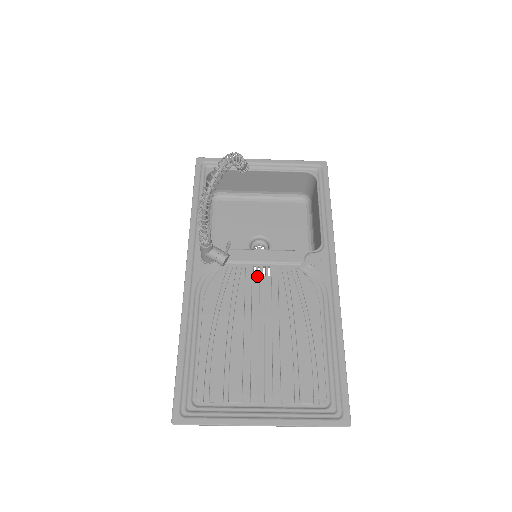
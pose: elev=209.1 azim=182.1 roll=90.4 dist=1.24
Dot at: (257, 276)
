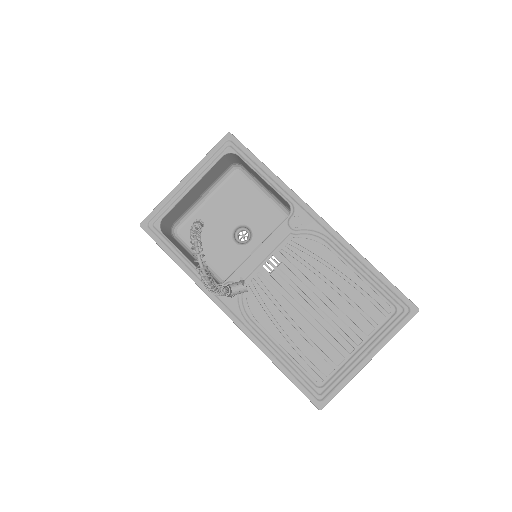
Dot at: (272, 271)
